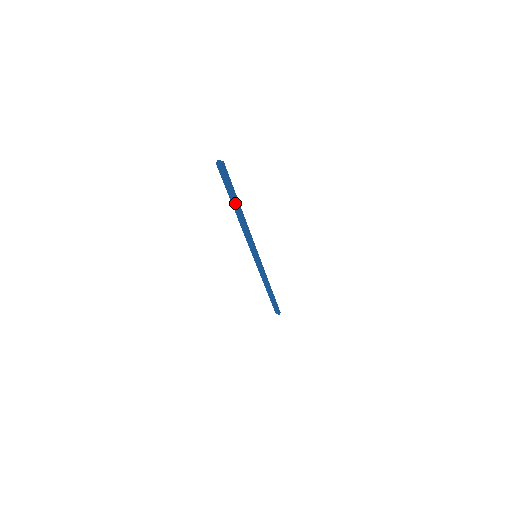
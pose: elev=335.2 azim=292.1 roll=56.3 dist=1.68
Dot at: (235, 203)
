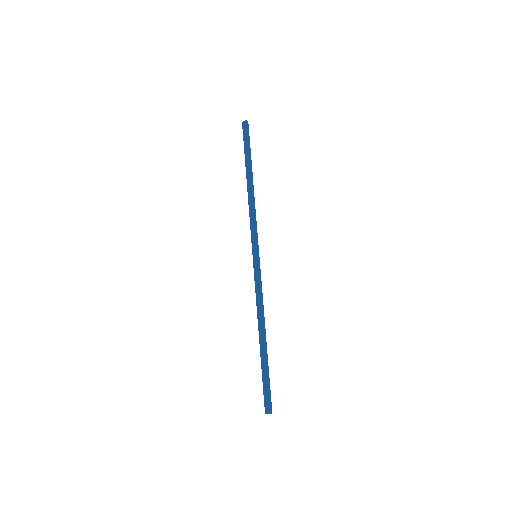
Dot at: (248, 167)
